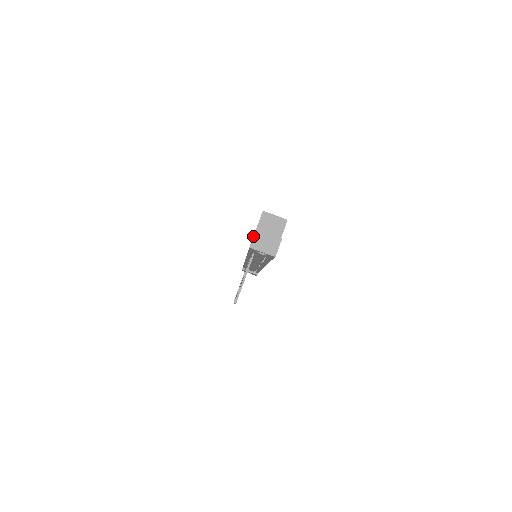
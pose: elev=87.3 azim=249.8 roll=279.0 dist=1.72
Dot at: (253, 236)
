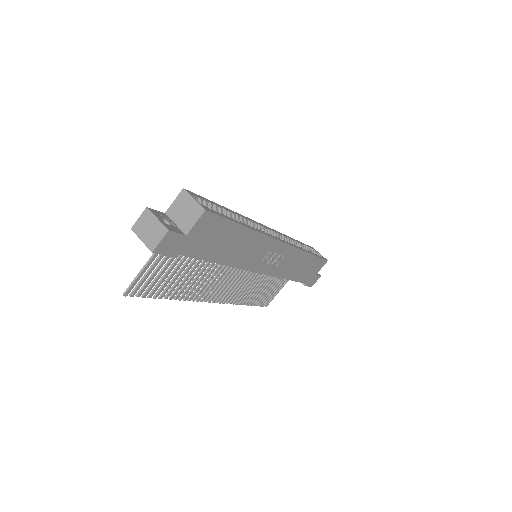
Dot at: (140, 215)
